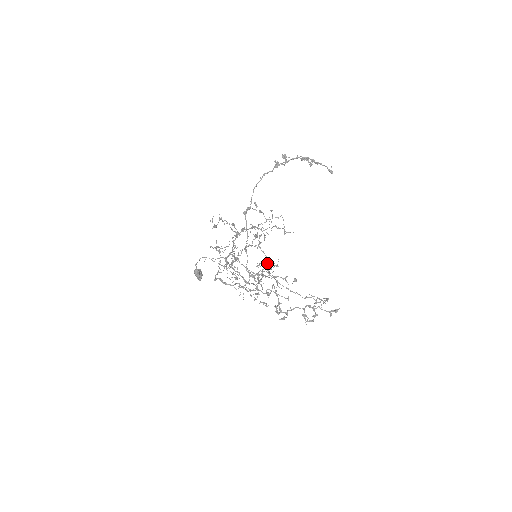
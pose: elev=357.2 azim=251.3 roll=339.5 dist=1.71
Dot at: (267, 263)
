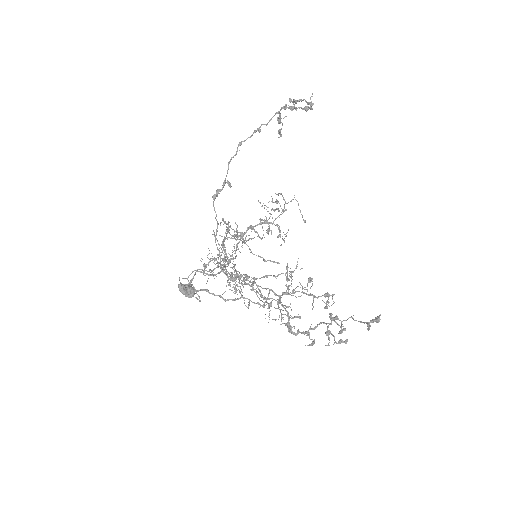
Dot at: (286, 267)
